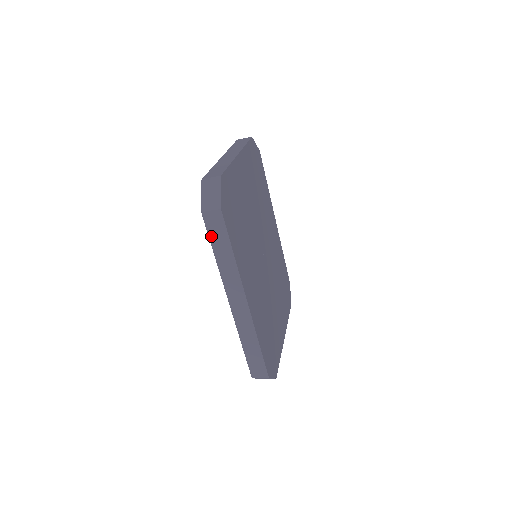
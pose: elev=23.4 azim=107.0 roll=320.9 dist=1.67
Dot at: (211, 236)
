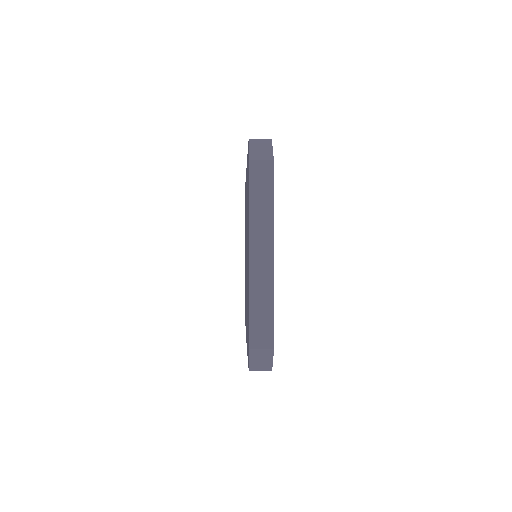
Dot at: occluded
